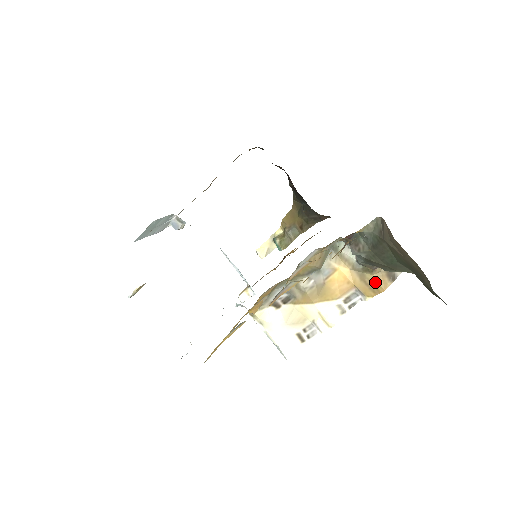
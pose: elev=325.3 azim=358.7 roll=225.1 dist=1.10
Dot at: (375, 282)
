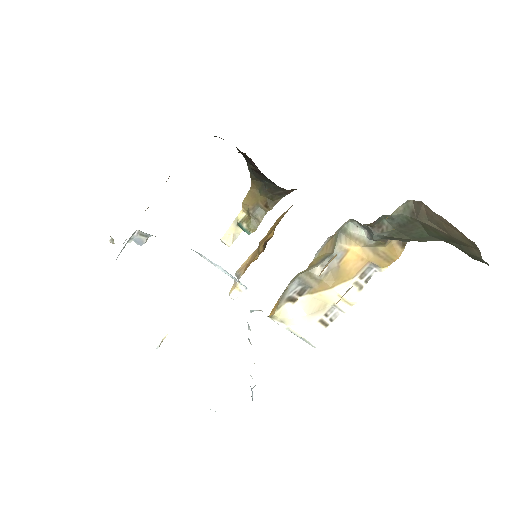
Dot at: (388, 253)
